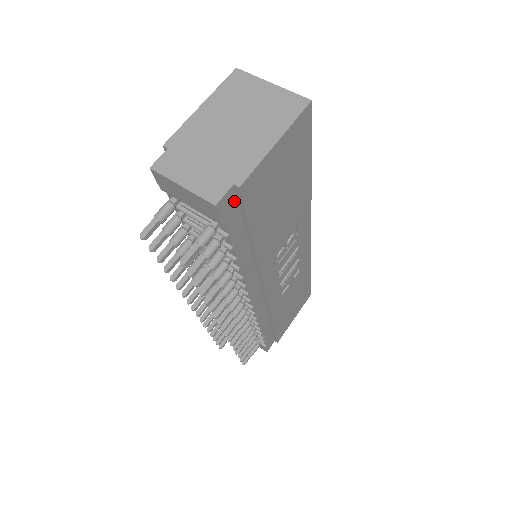
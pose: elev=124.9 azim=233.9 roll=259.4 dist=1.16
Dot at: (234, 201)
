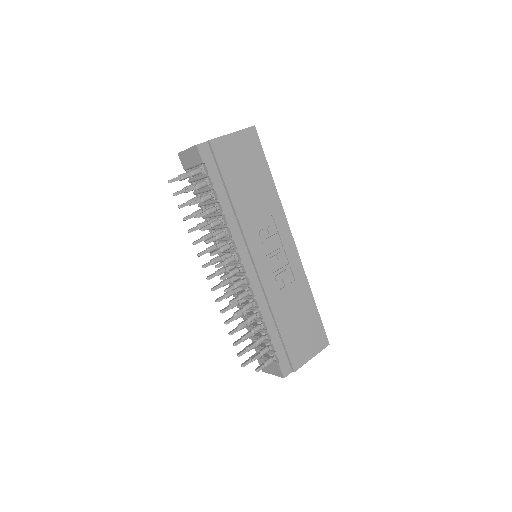
Dot at: (210, 153)
